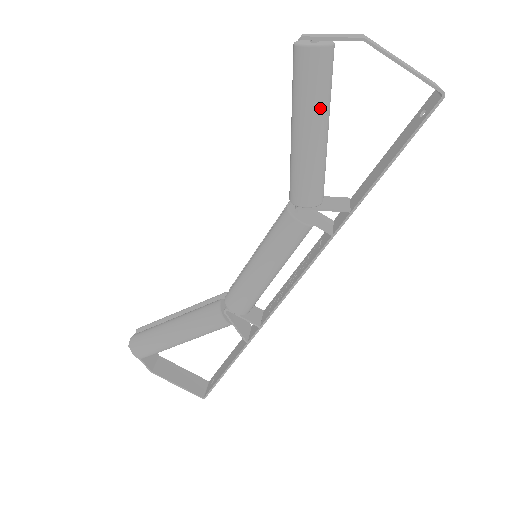
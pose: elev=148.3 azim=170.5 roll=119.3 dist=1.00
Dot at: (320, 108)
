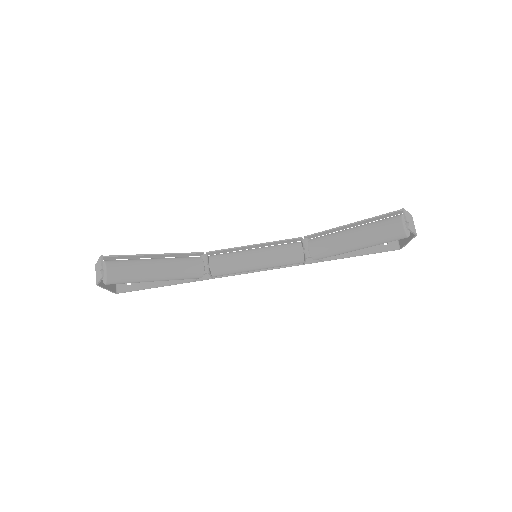
Dot at: (375, 245)
